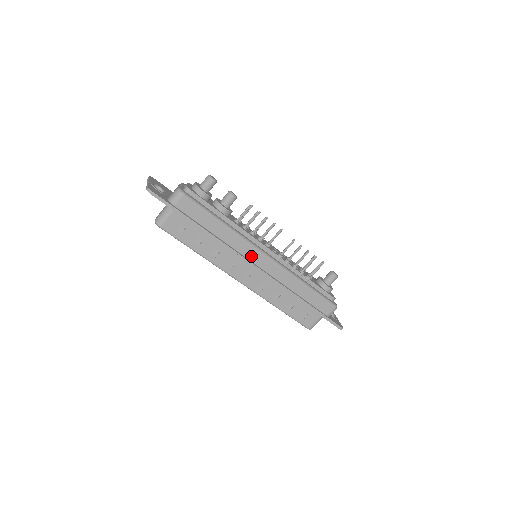
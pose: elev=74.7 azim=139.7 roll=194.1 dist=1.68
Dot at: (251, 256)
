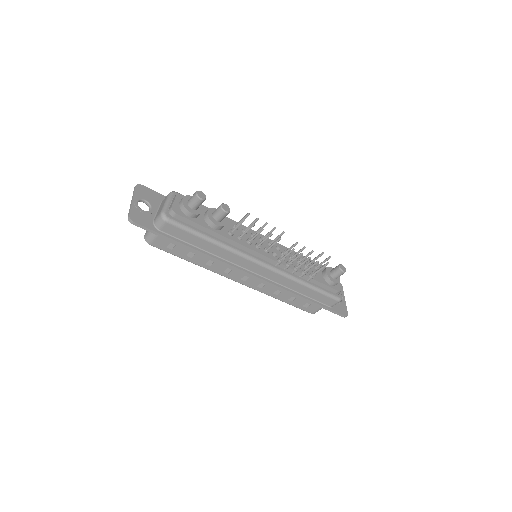
Dot at: (247, 266)
